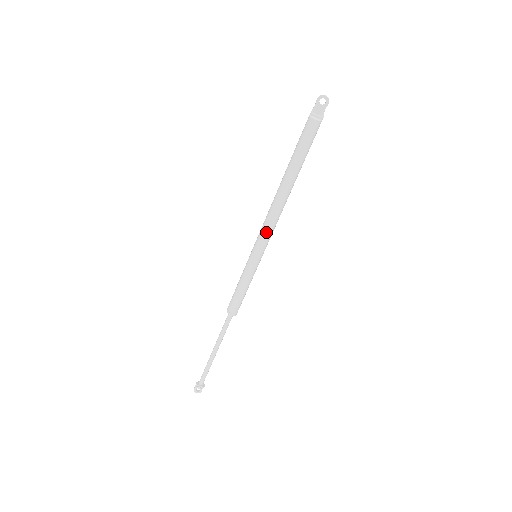
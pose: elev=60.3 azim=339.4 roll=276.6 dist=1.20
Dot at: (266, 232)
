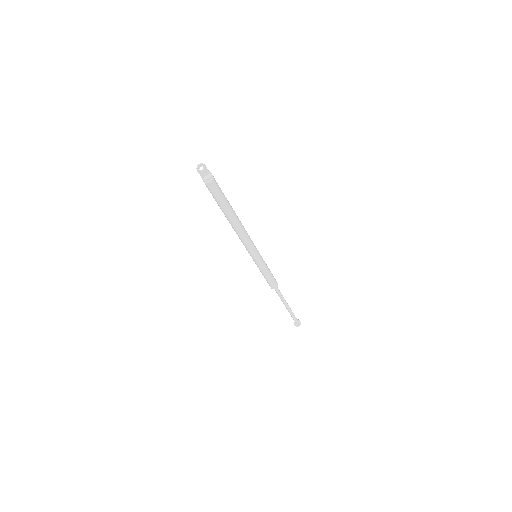
Dot at: (249, 245)
